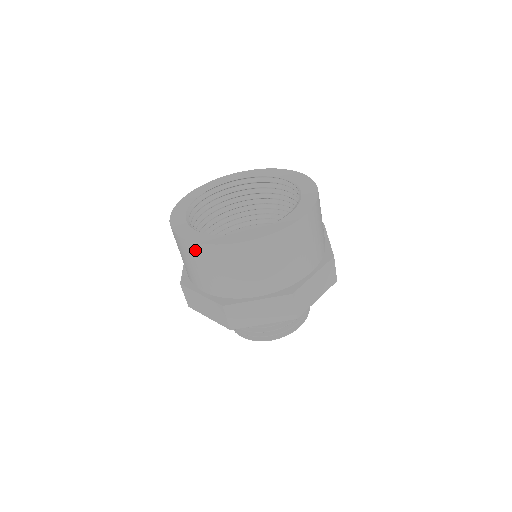
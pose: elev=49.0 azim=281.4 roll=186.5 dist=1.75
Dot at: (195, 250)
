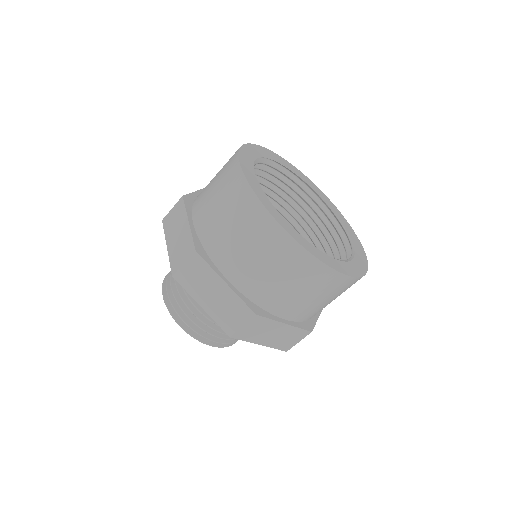
Dot at: (238, 185)
